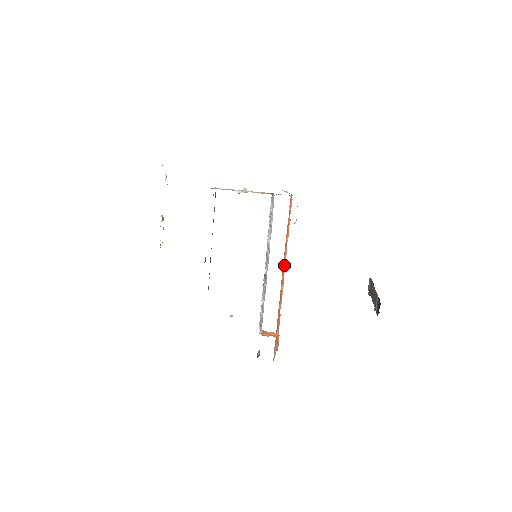
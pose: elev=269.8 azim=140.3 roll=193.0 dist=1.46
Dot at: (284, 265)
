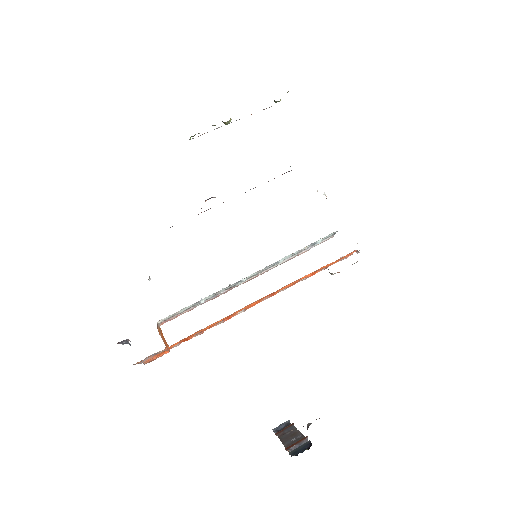
Dot at: (270, 295)
